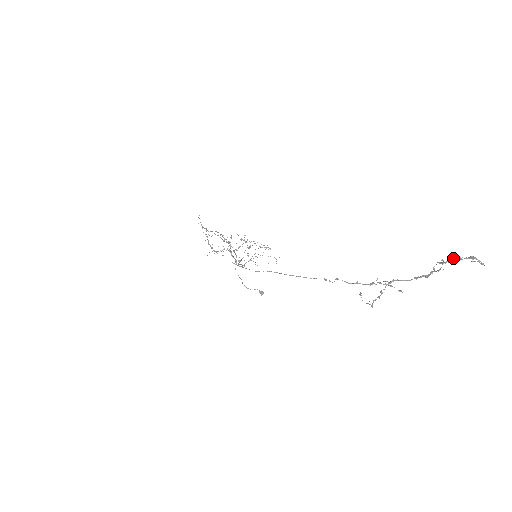
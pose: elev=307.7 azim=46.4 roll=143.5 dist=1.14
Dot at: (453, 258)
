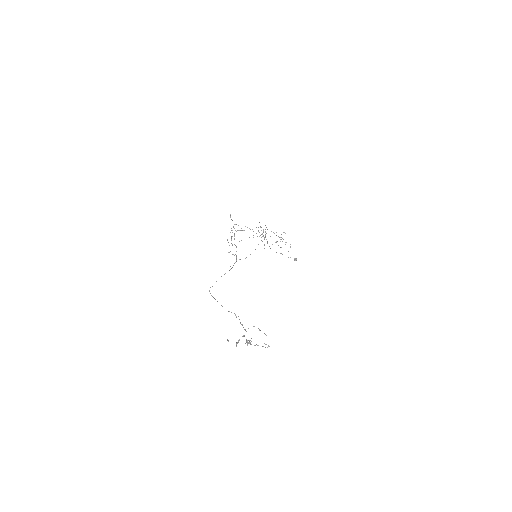
Dot at: (251, 341)
